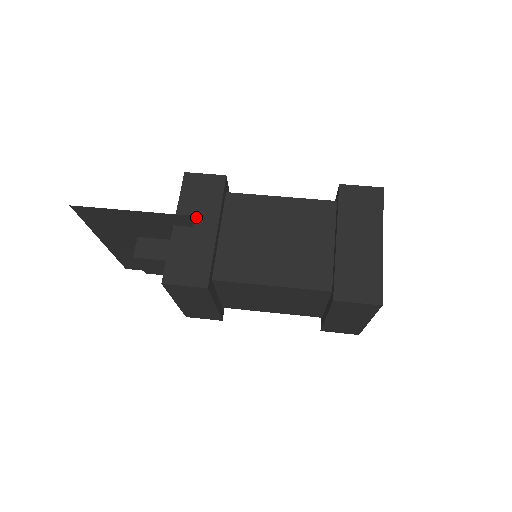
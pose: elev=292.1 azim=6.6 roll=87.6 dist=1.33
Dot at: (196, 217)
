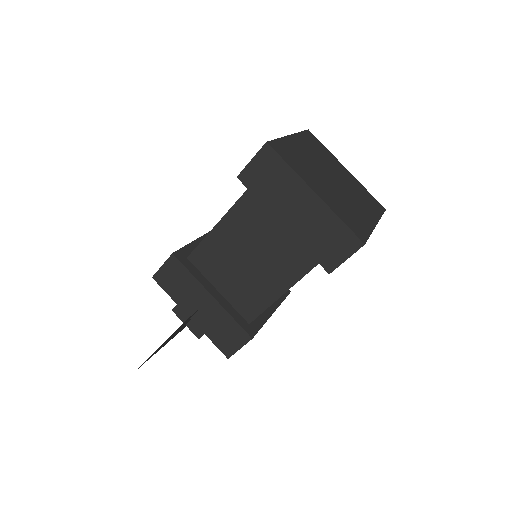
Dot at: (193, 301)
